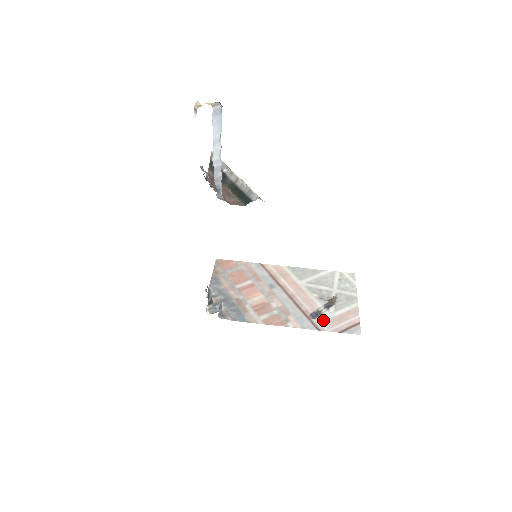
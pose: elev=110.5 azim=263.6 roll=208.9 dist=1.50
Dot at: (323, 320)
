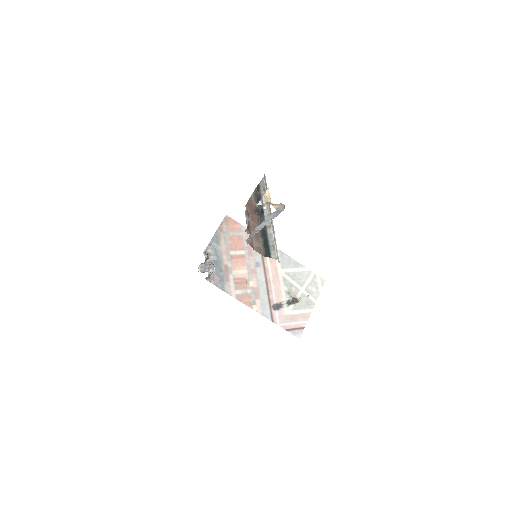
Dot at: (280, 314)
